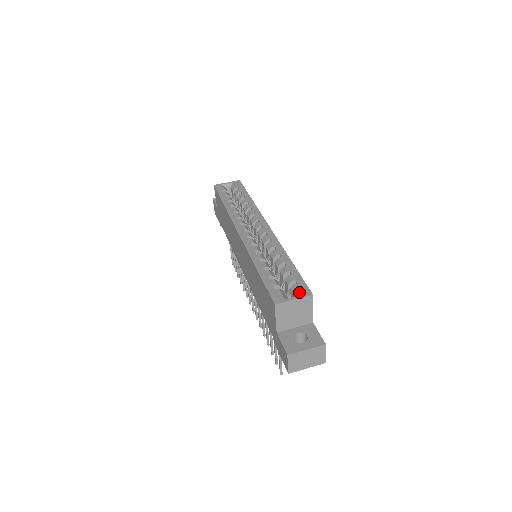
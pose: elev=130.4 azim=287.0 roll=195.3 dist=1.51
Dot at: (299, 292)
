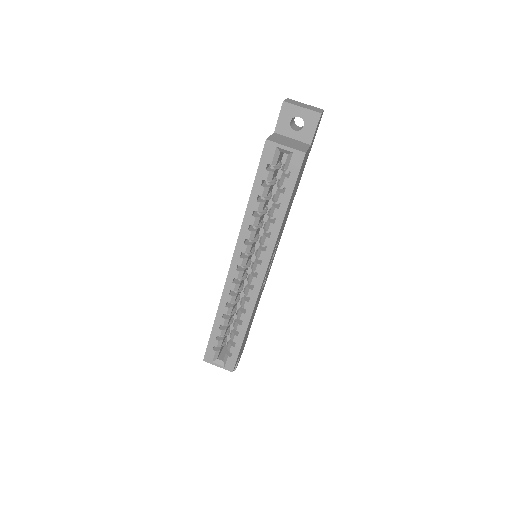
Dot at: (226, 364)
